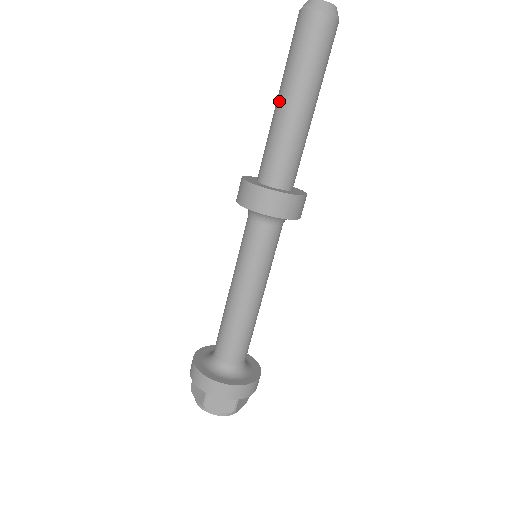
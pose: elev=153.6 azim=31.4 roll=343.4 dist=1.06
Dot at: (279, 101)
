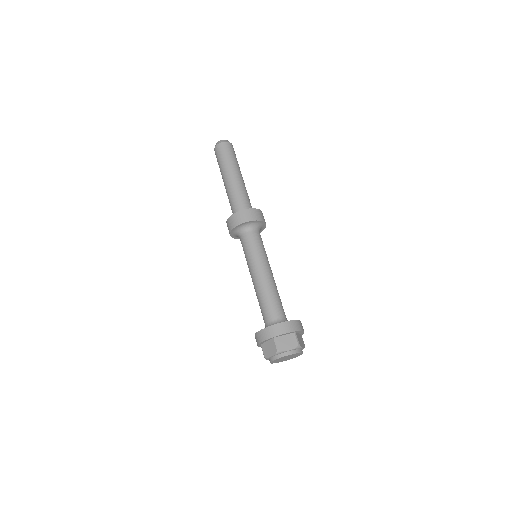
Dot at: occluded
